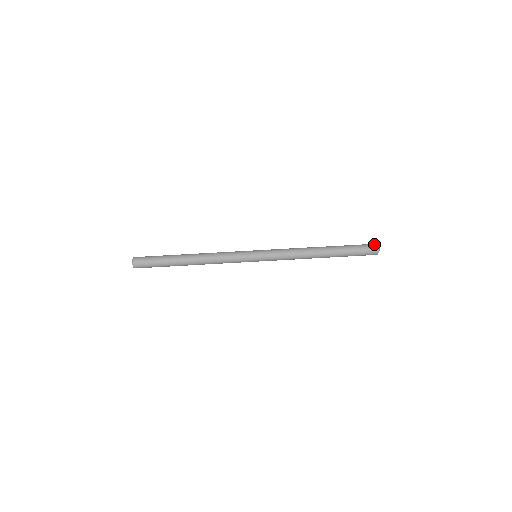
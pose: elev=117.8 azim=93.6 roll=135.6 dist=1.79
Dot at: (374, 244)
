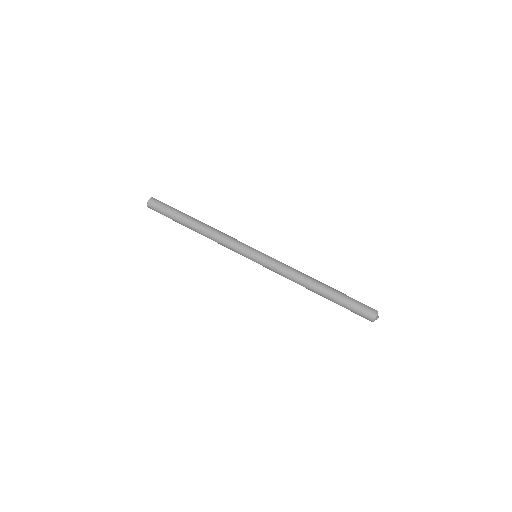
Dot at: (372, 315)
